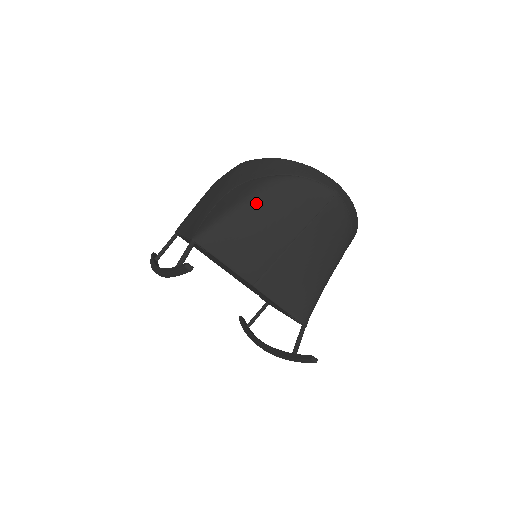
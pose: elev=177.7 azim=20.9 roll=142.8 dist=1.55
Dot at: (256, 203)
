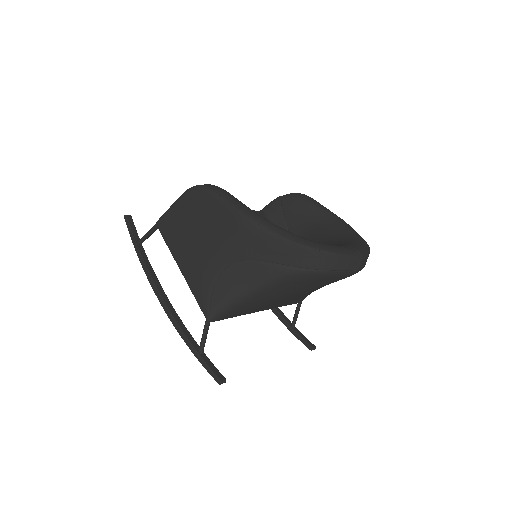
Dot at: (272, 290)
